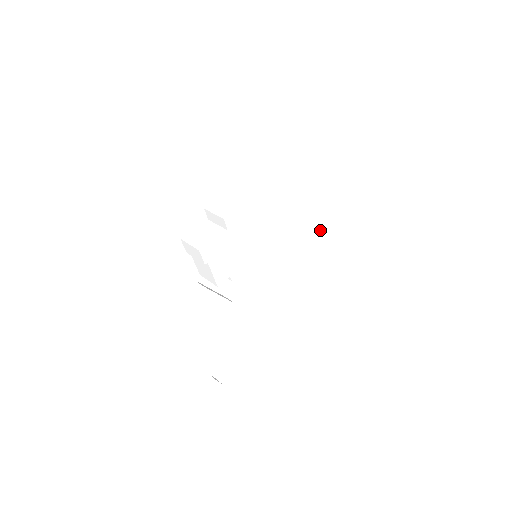
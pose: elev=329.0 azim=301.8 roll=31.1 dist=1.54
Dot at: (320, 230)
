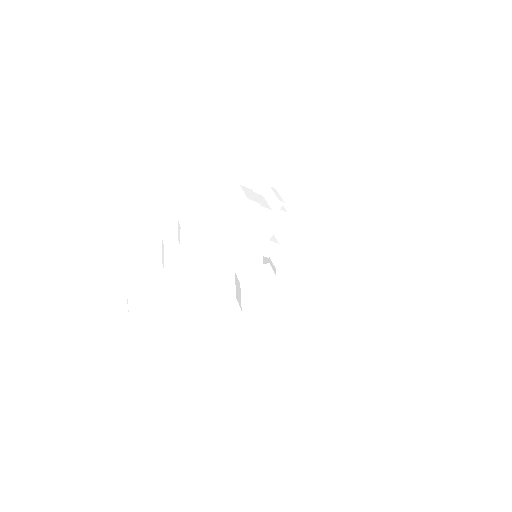
Dot at: (302, 291)
